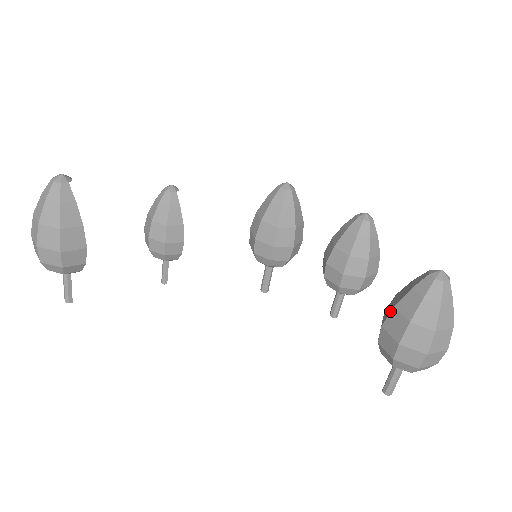
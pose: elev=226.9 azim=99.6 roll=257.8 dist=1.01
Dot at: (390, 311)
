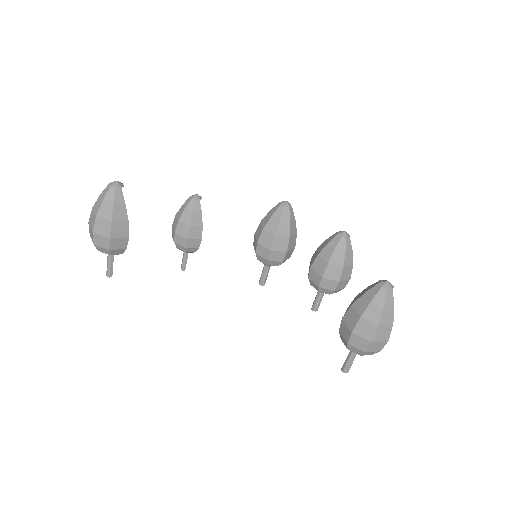
Dot at: (349, 308)
